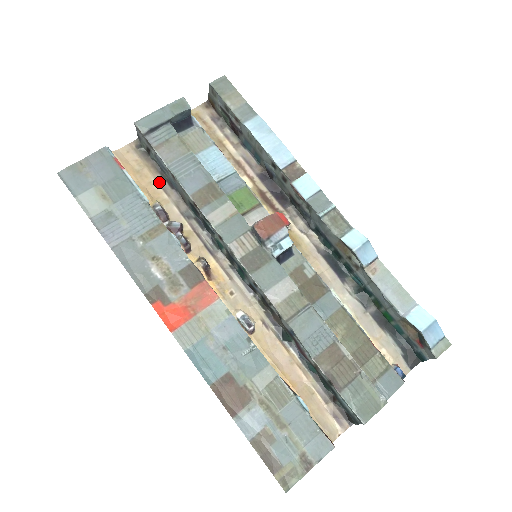
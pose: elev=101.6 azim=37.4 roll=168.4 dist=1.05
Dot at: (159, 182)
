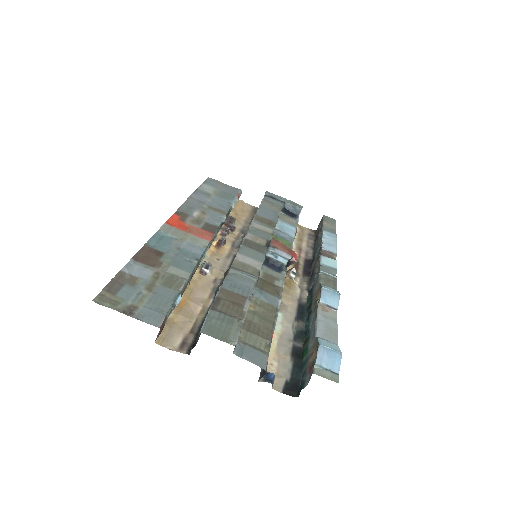
Dot at: (247, 219)
